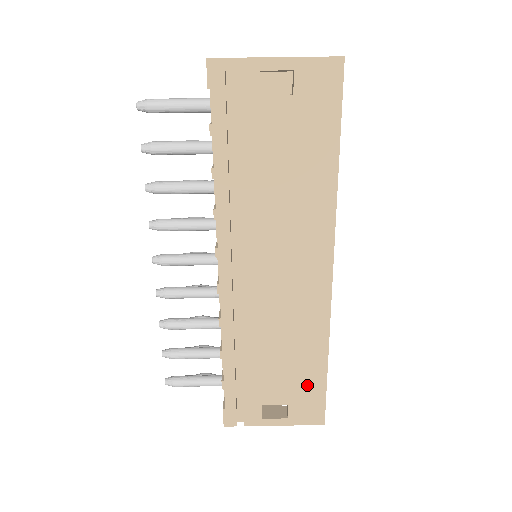
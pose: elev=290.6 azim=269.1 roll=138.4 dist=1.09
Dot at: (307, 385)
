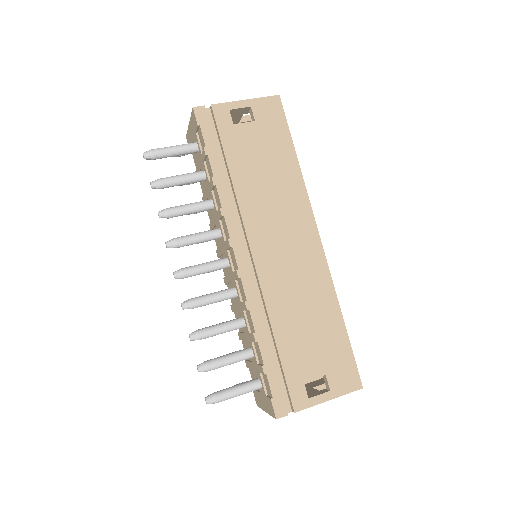
Dot at: (335, 349)
